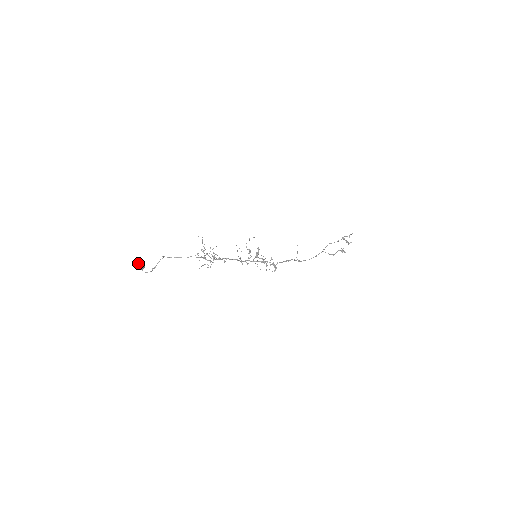
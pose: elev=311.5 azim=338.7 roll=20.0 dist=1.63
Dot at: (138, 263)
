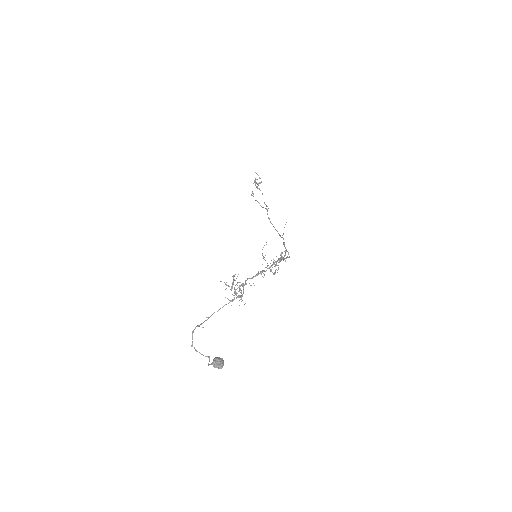
Dot at: (218, 362)
